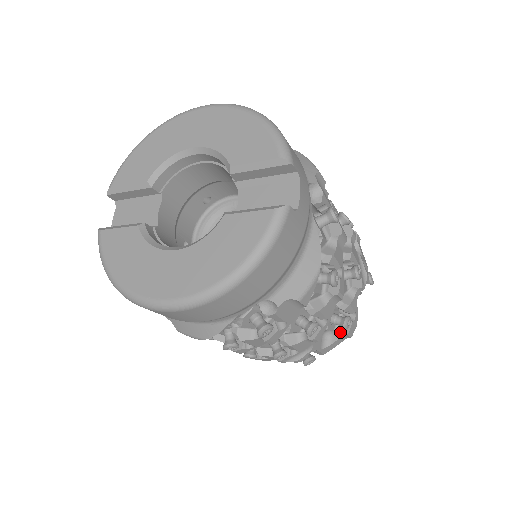
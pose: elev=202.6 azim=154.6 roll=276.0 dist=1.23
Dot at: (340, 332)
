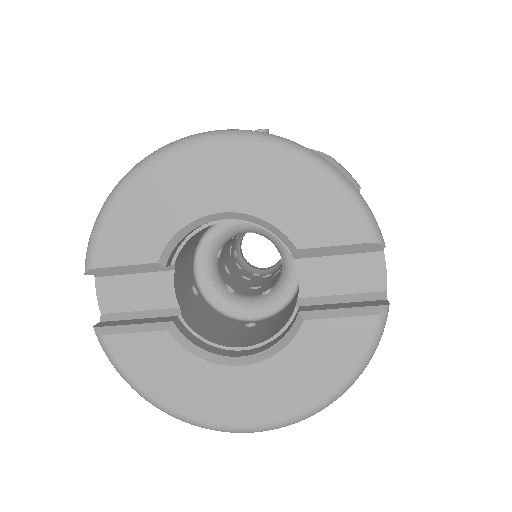
Dot at: occluded
